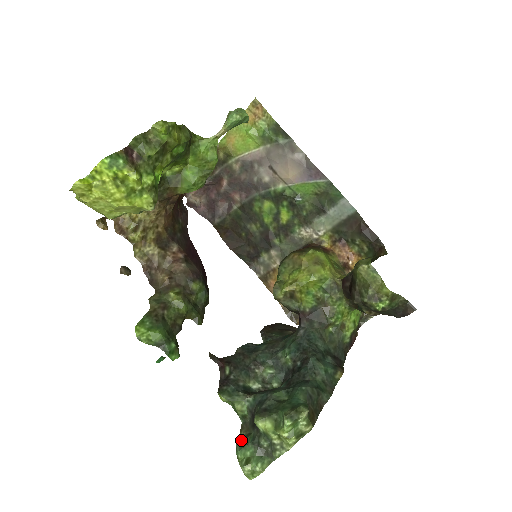
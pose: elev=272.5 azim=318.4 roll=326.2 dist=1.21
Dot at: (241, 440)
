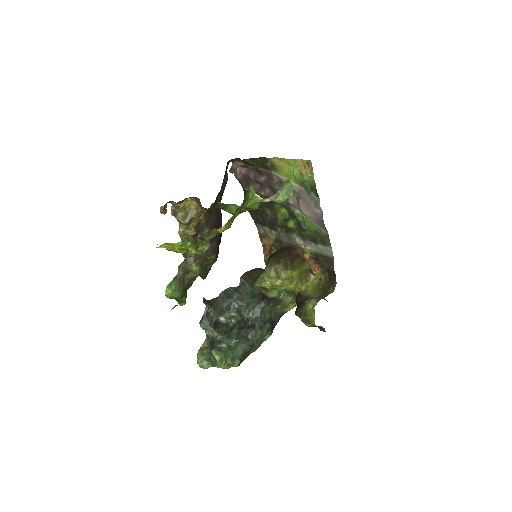
Dot at: (202, 349)
